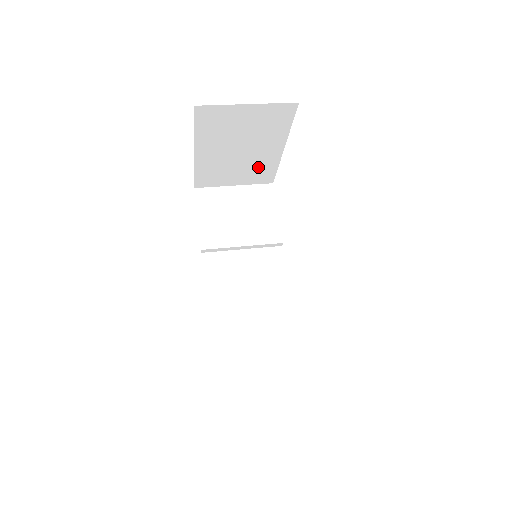
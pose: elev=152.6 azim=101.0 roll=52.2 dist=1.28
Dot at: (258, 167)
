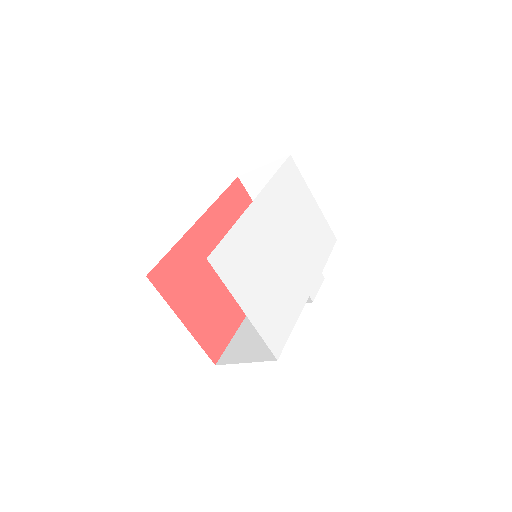
Dot at: occluded
